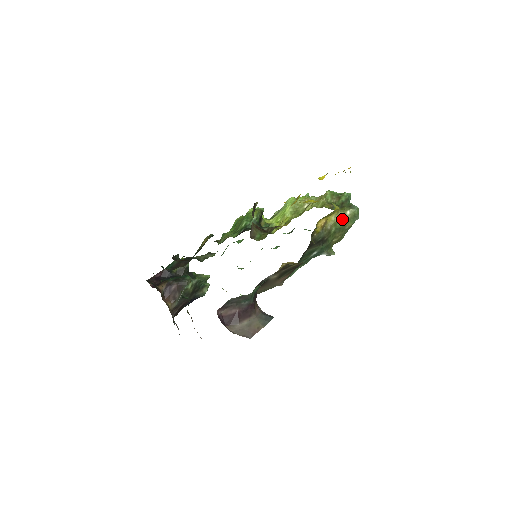
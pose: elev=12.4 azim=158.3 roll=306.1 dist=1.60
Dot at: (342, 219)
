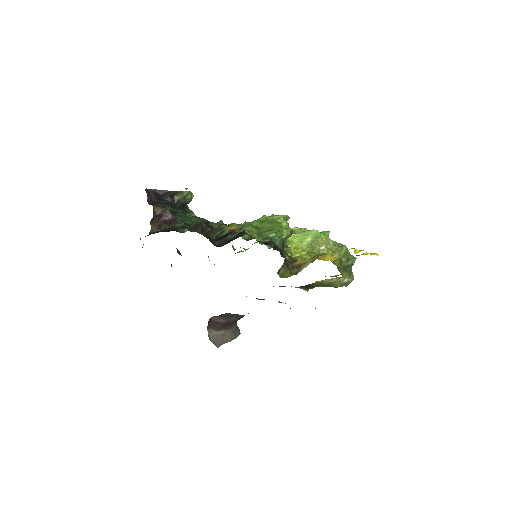
Dot at: (338, 281)
